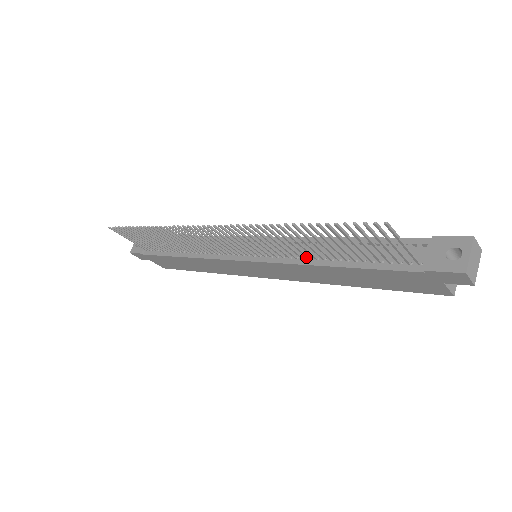
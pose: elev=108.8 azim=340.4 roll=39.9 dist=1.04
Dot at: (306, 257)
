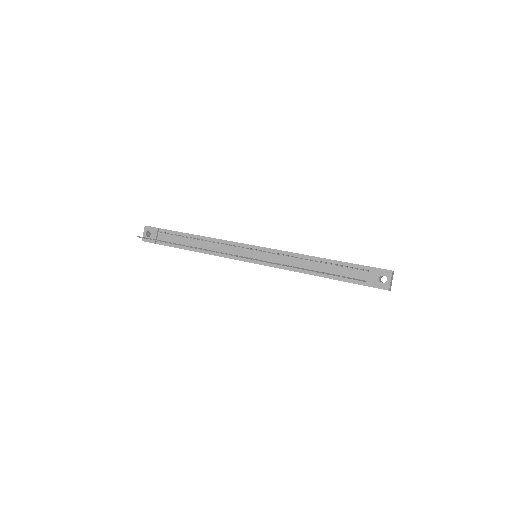
Dot at: occluded
